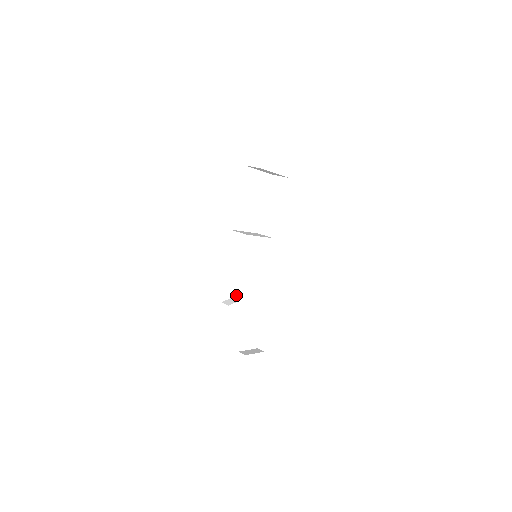
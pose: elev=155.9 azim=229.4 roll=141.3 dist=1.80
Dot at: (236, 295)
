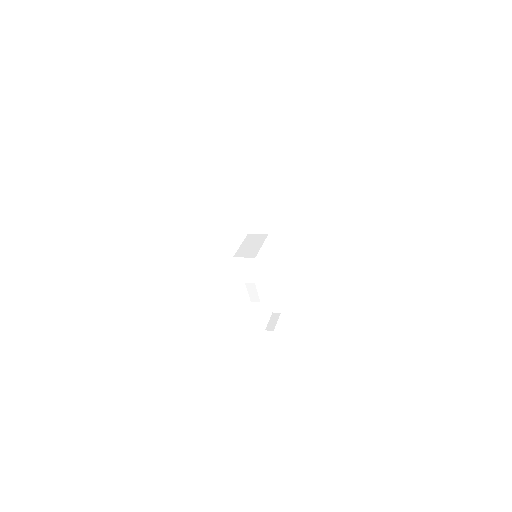
Dot at: (254, 300)
